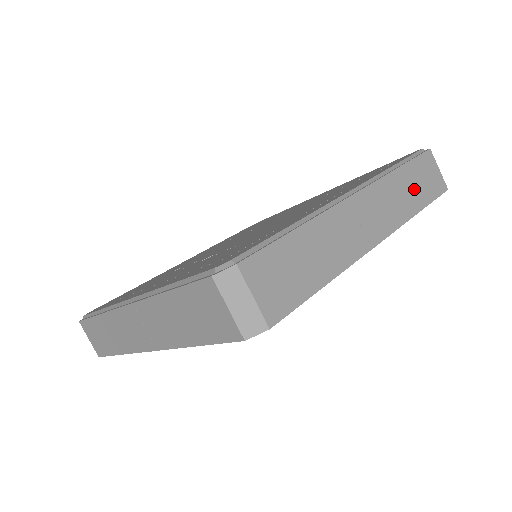
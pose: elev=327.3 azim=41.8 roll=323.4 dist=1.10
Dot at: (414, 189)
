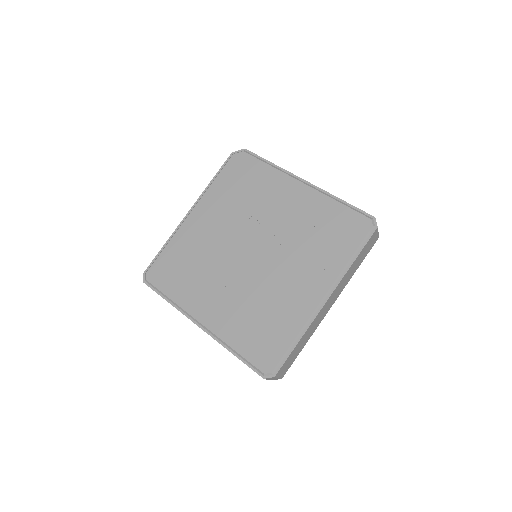
Dot at: (358, 263)
